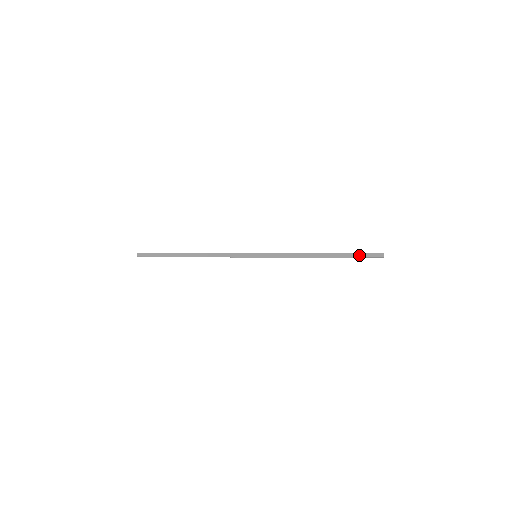
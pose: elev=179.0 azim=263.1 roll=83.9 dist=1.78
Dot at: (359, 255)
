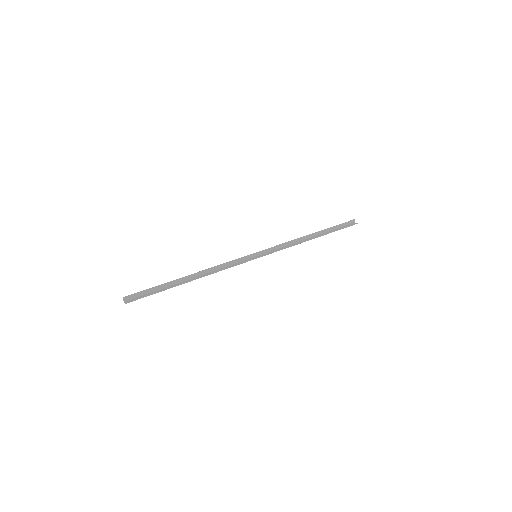
Dot at: (338, 226)
